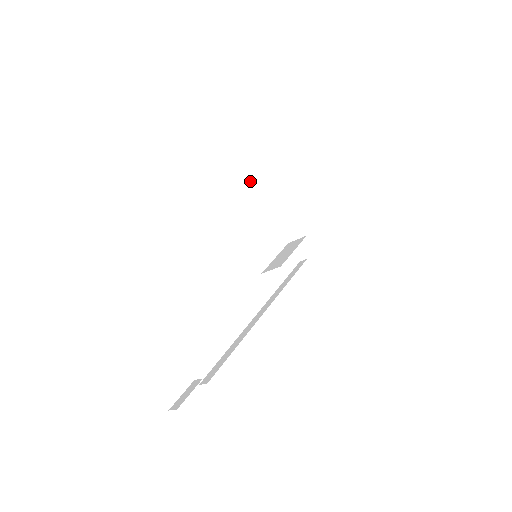
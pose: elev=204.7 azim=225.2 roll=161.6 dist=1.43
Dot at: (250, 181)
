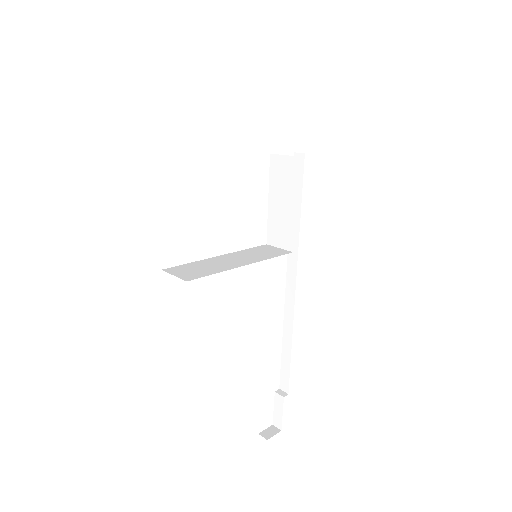
Dot at: occluded
